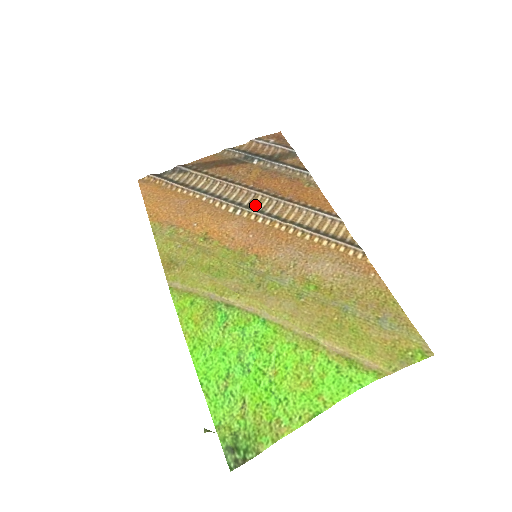
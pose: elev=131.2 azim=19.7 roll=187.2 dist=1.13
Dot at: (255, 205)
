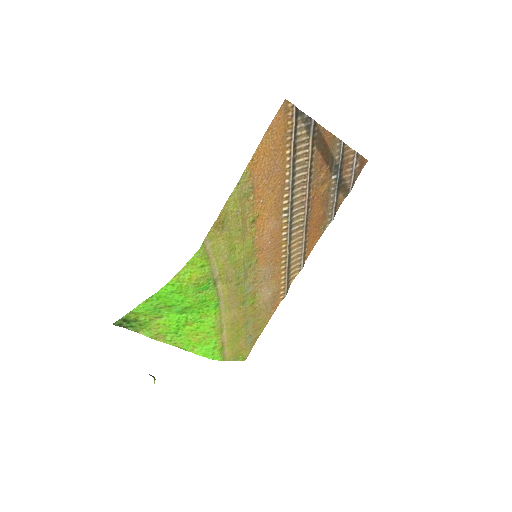
Dot at: (295, 217)
